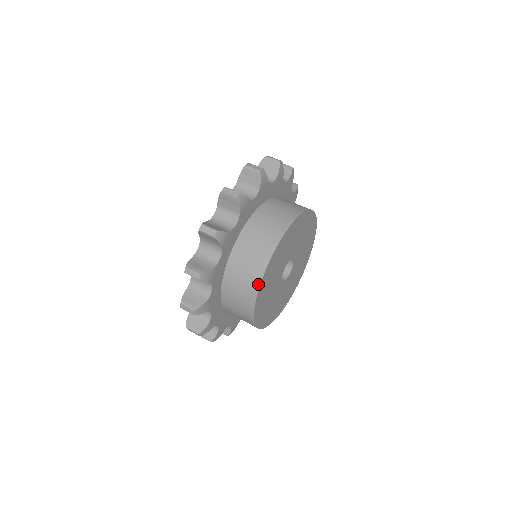
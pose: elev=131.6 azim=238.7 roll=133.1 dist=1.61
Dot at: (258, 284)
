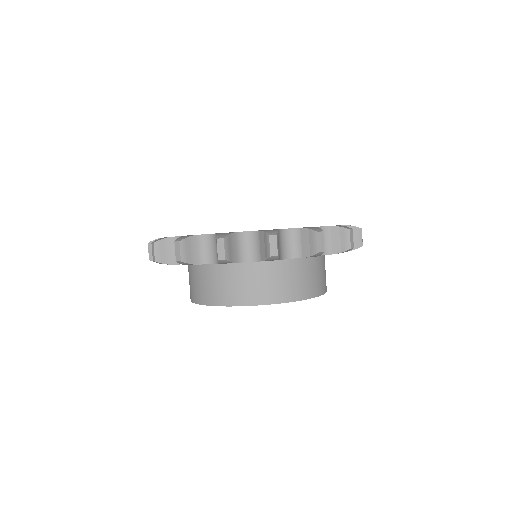
Dot at: (214, 304)
